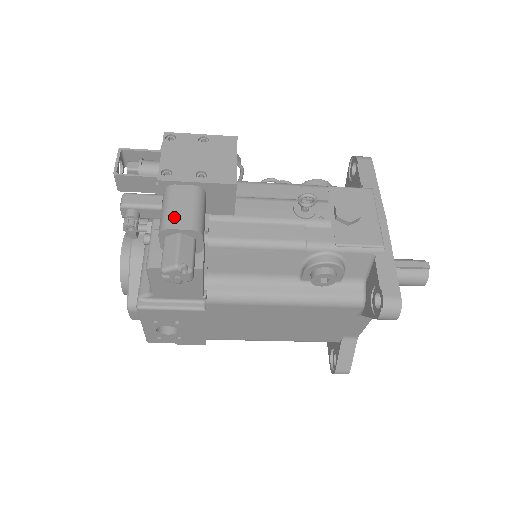
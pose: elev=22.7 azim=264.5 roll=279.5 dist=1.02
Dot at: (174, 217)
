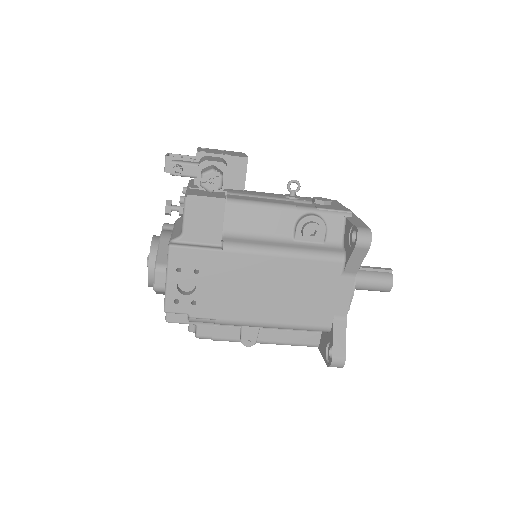
Dot at: (209, 159)
